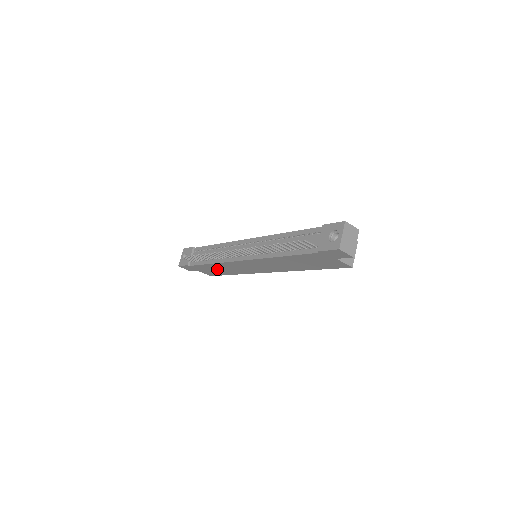
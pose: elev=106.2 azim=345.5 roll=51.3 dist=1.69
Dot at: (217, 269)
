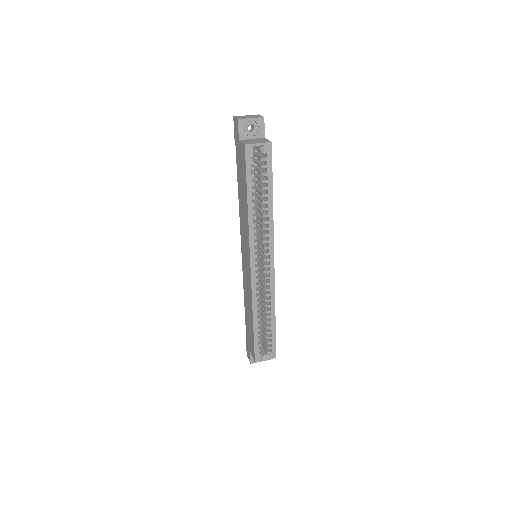
Dot at: (249, 318)
